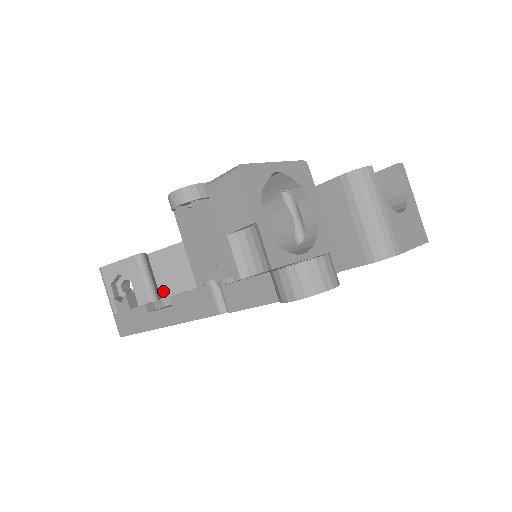
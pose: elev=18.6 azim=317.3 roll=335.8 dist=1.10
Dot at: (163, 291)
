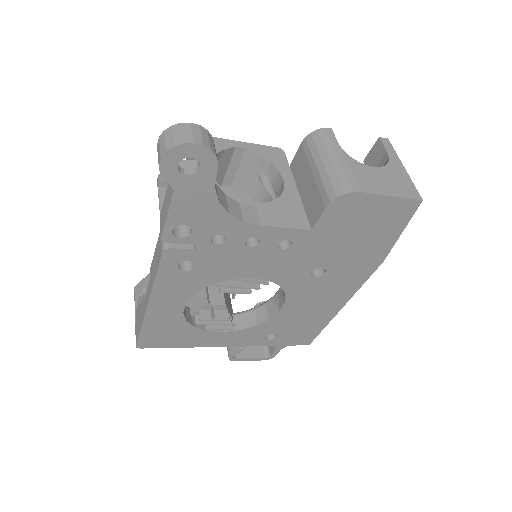
Dot at: occluded
